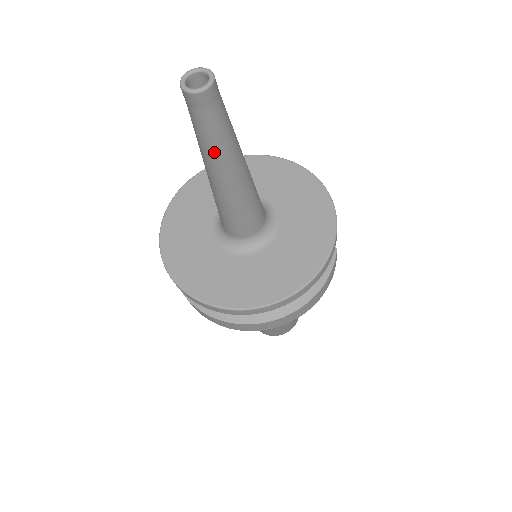
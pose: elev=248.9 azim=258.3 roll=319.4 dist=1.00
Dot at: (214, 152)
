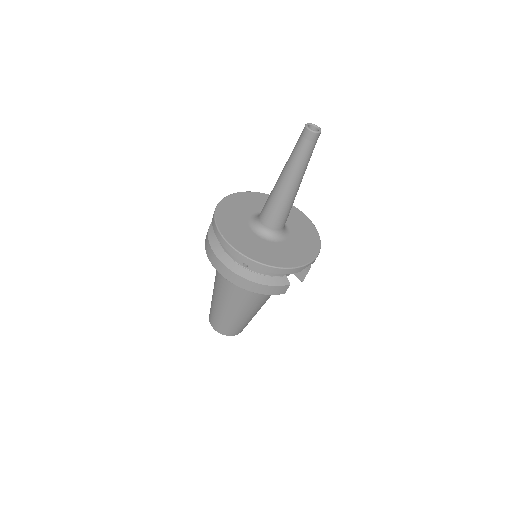
Dot at: (291, 162)
